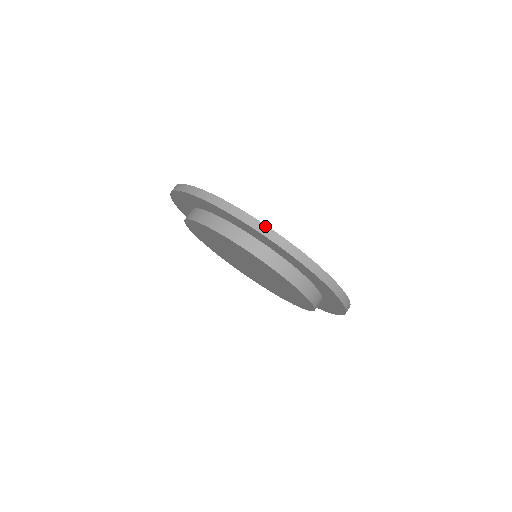
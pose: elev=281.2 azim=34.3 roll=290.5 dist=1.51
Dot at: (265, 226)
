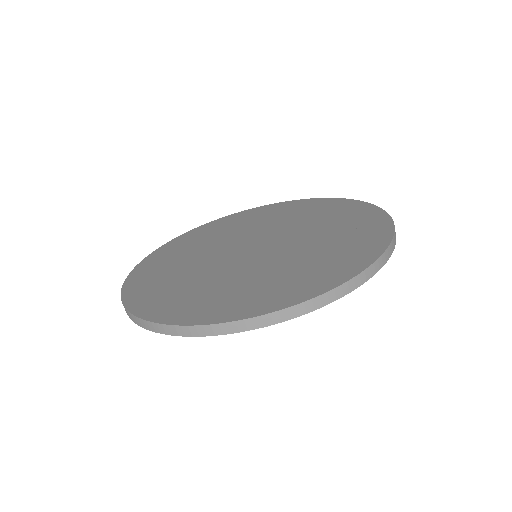
Dot at: (164, 326)
